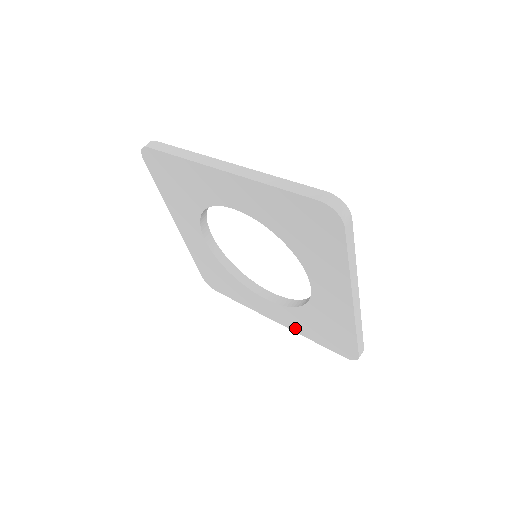
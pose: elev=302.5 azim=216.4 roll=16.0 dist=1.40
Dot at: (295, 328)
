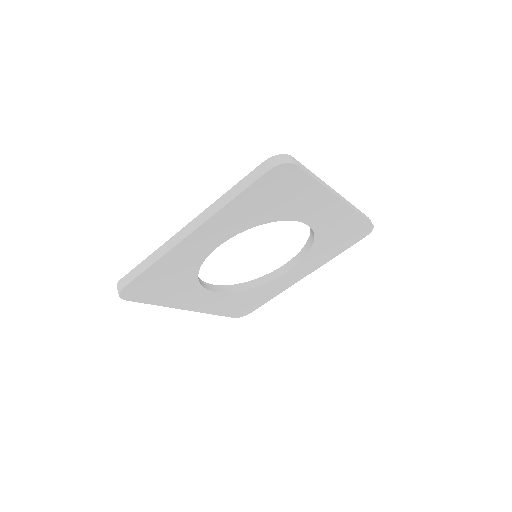
Dot at: (321, 263)
